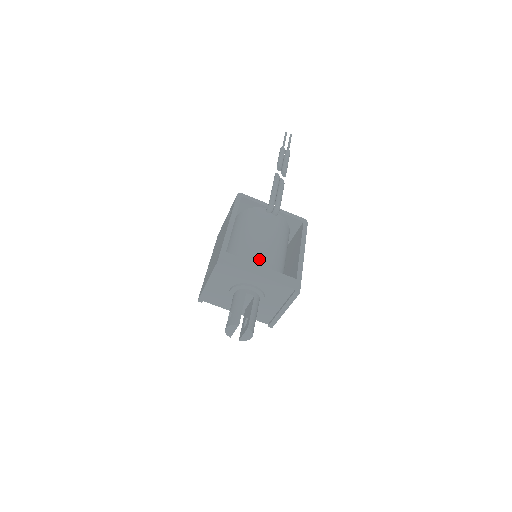
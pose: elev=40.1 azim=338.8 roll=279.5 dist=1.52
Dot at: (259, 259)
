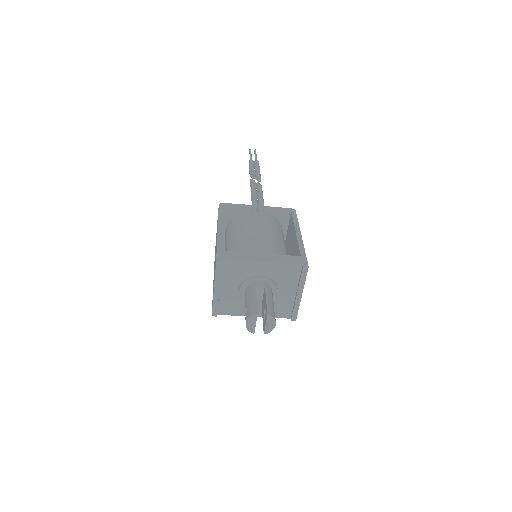
Dot at: (258, 249)
